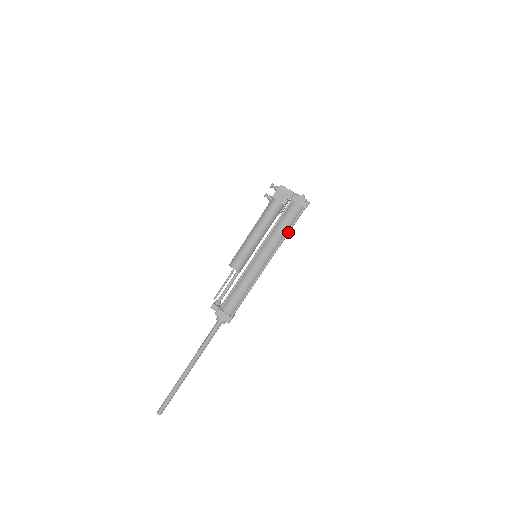
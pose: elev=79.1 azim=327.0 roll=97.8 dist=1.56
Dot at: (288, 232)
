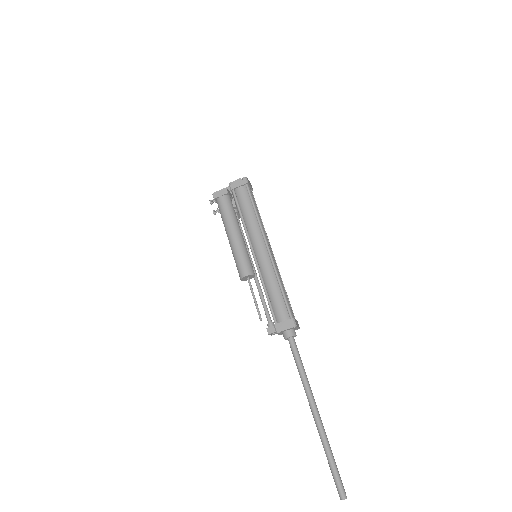
Dot at: (255, 210)
